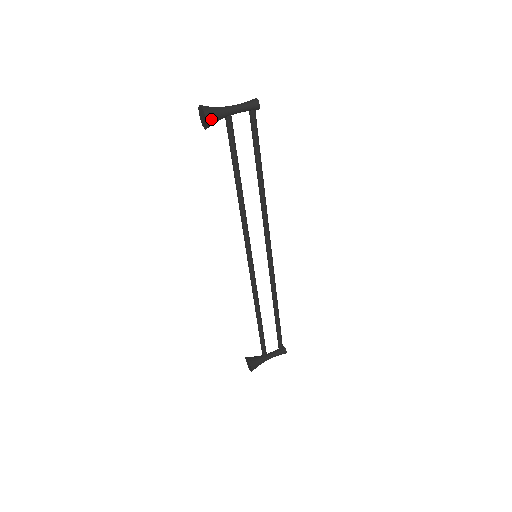
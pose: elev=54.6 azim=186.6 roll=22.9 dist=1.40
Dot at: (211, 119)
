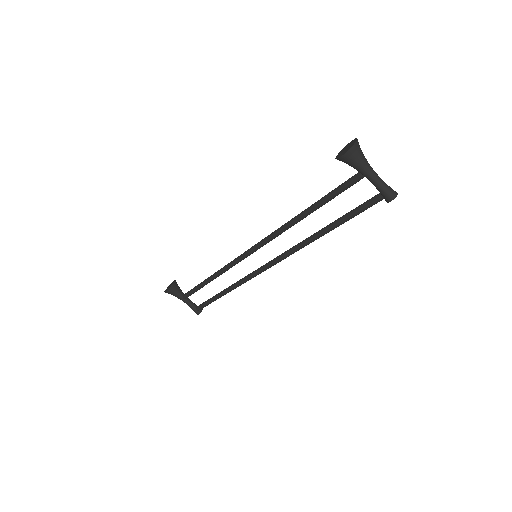
Dot at: (347, 159)
